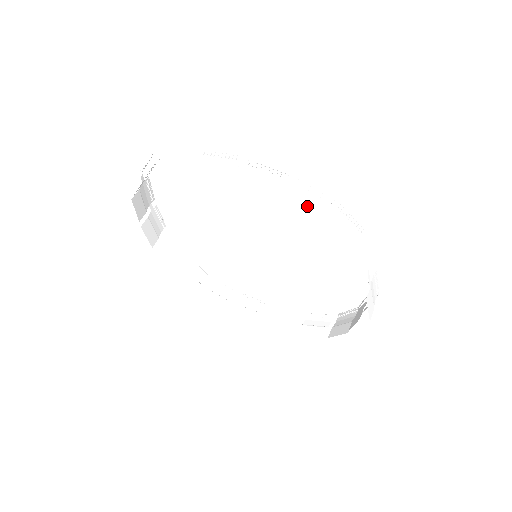
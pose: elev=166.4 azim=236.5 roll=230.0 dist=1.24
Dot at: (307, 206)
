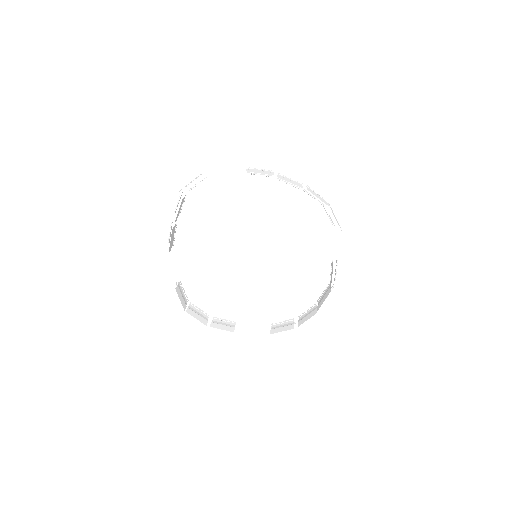
Dot at: (317, 195)
